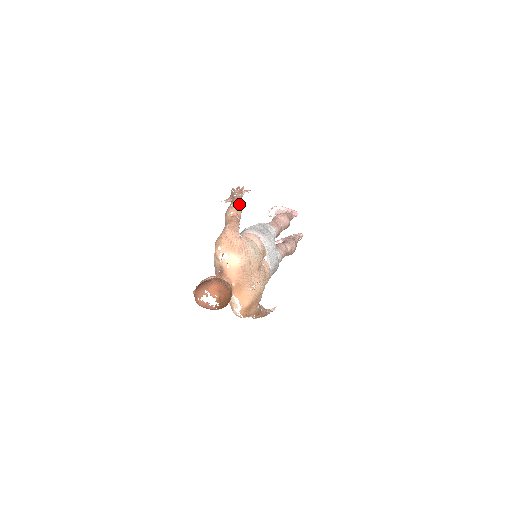
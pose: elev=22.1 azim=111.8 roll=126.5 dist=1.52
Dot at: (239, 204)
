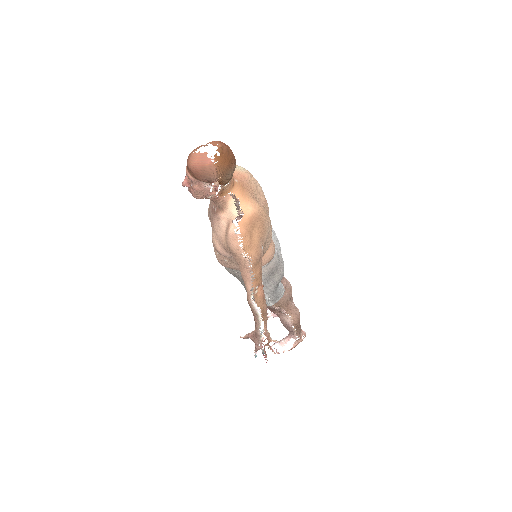
Dot at: occluded
